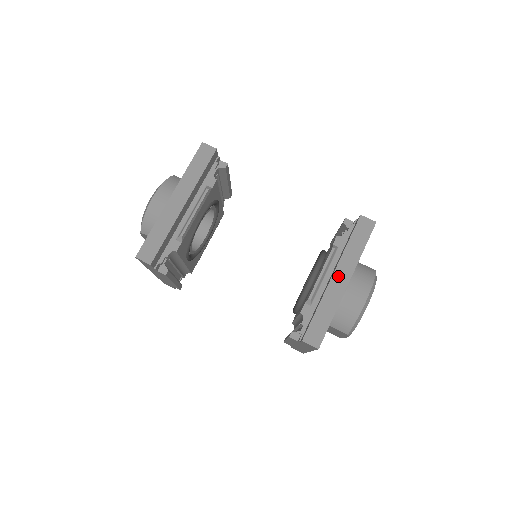
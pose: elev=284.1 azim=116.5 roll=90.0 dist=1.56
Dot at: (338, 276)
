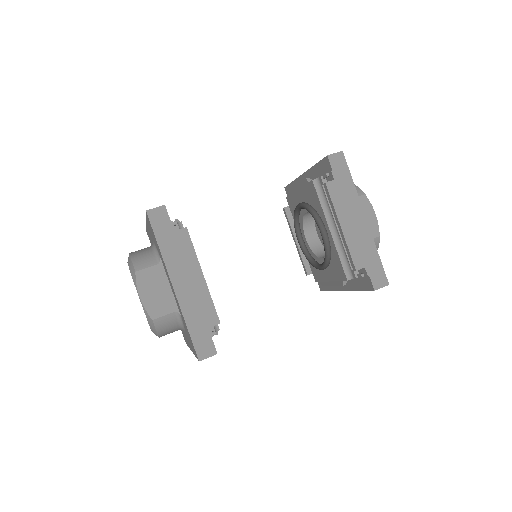
Dot at: occluded
